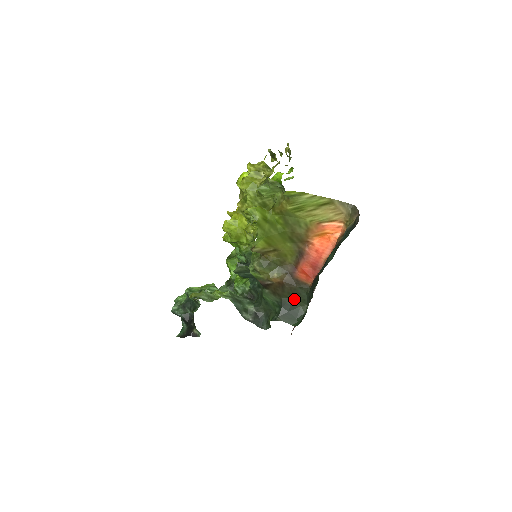
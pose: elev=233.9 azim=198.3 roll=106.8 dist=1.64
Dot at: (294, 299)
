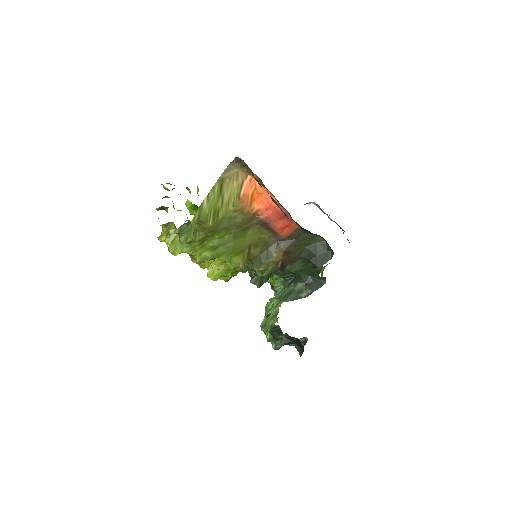
Dot at: (307, 246)
